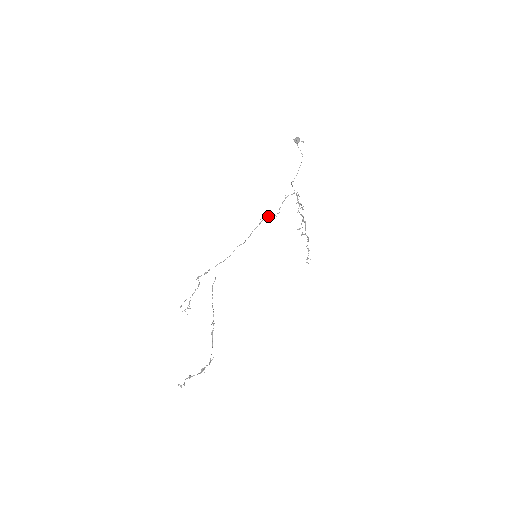
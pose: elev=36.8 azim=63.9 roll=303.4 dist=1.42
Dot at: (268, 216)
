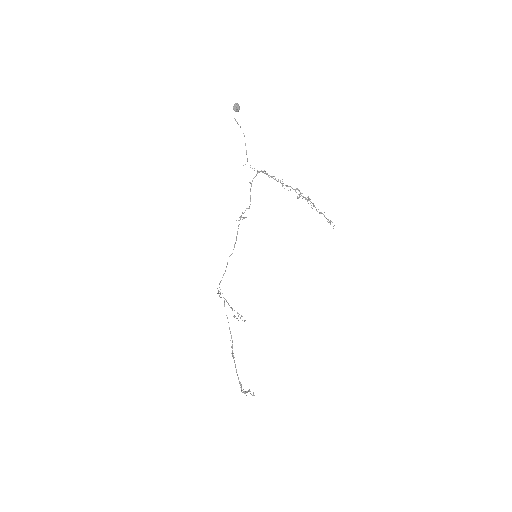
Dot at: (242, 213)
